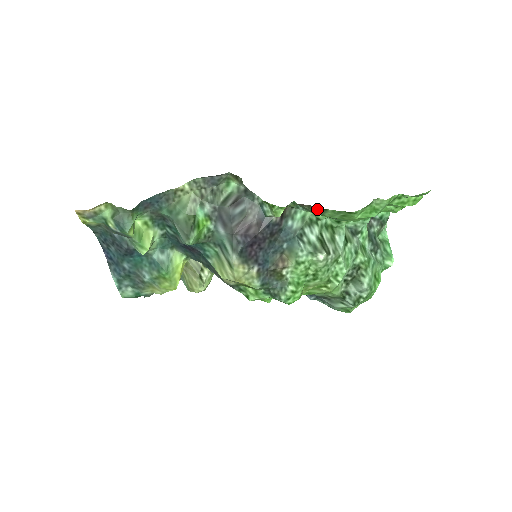
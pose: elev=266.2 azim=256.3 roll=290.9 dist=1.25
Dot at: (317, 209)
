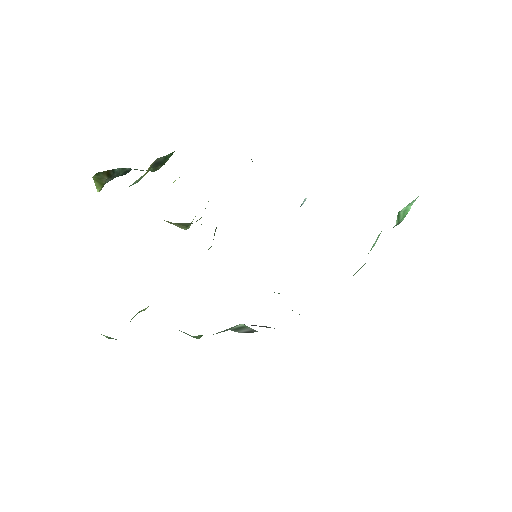
Dot at: occluded
